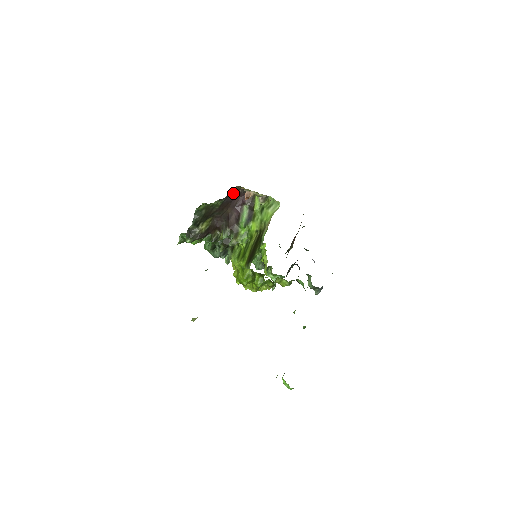
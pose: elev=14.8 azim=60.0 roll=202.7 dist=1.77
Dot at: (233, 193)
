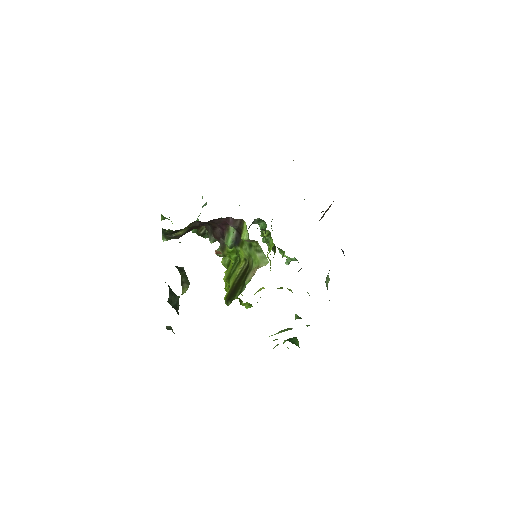
Dot at: occluded
